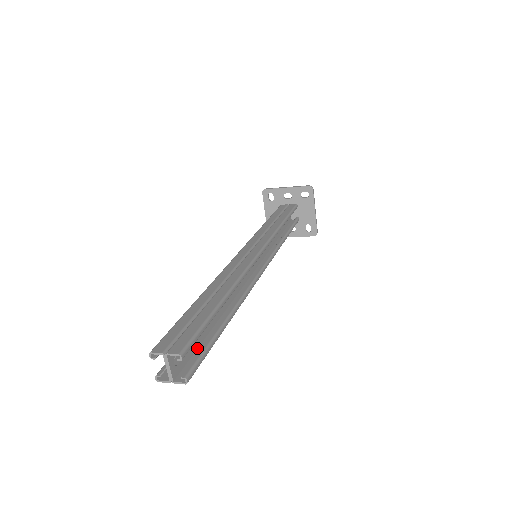
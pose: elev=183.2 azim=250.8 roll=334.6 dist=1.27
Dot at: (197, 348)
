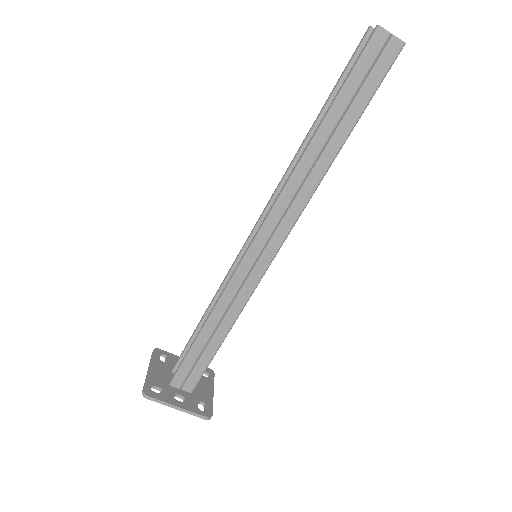
Dot at: (361, 88)
